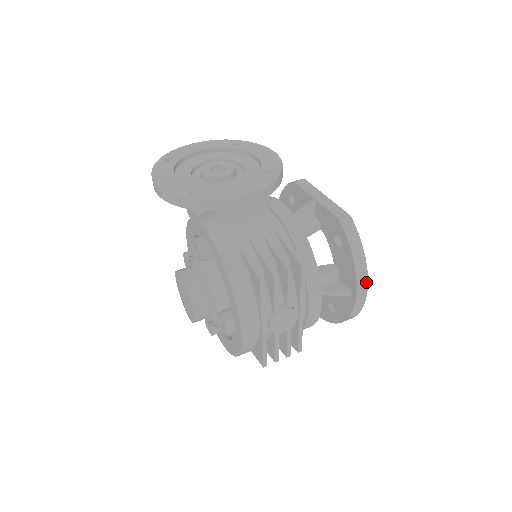
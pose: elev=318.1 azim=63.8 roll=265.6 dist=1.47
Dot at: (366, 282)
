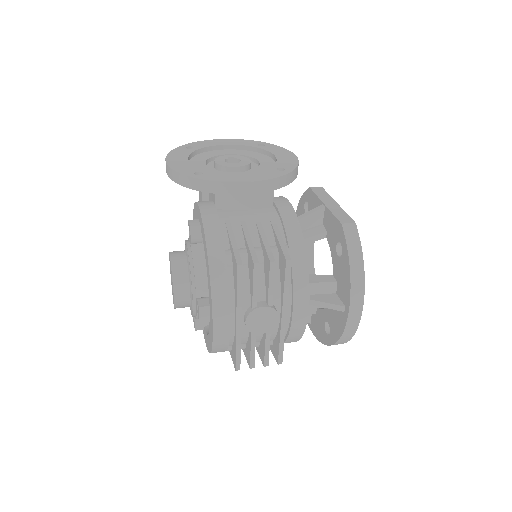
Dot at: (362, 298)
